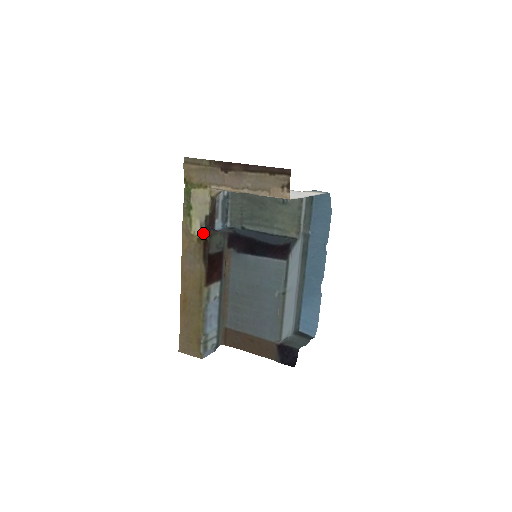
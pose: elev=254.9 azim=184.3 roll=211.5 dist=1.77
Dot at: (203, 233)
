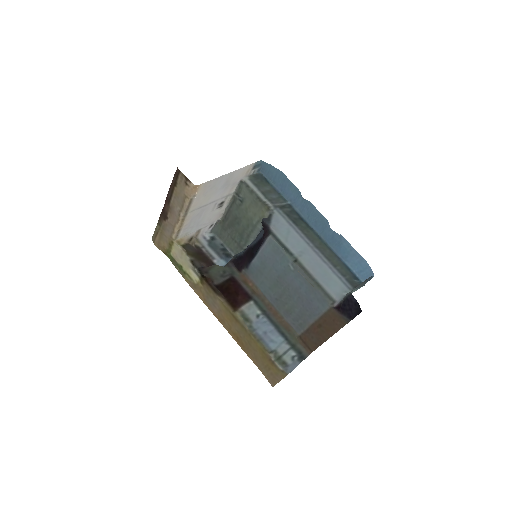
Dot at: (199, 275)
